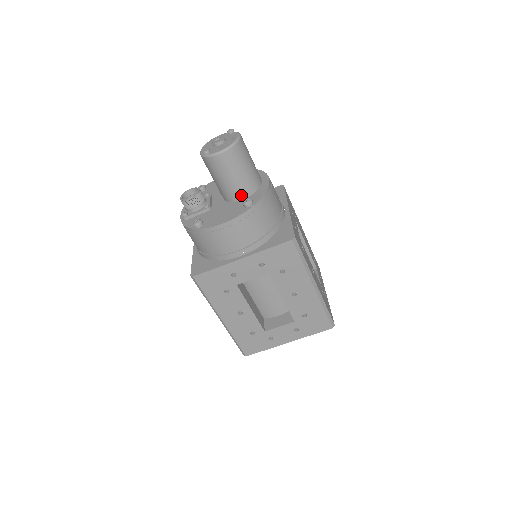
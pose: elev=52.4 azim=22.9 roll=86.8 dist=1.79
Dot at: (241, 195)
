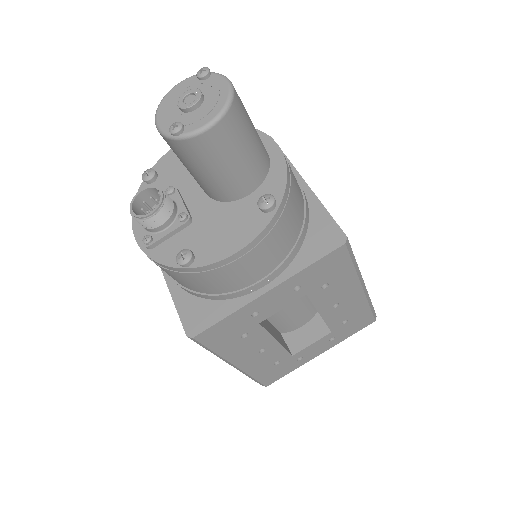
Dot at: (246, 189)
